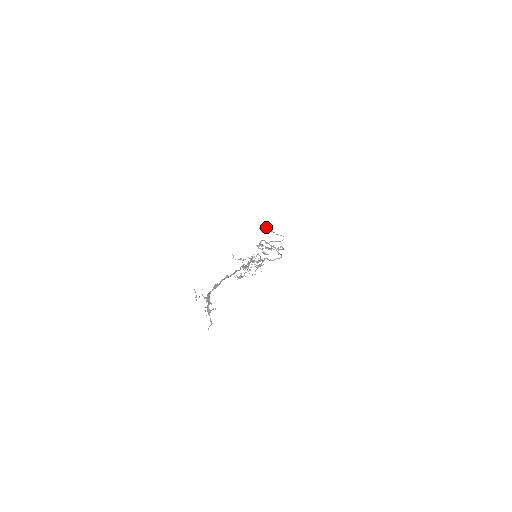
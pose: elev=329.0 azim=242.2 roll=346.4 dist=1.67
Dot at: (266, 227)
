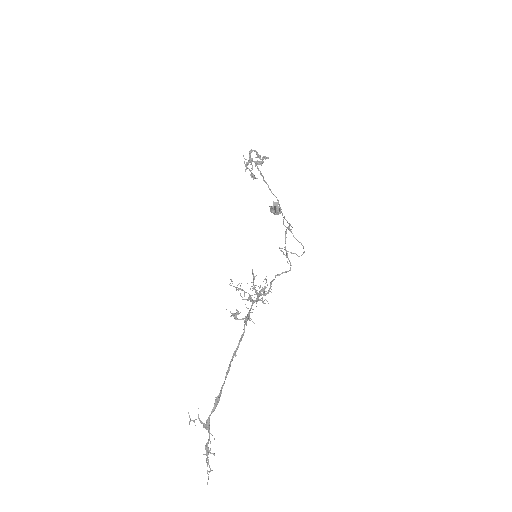
Dot at: (280, 209)
